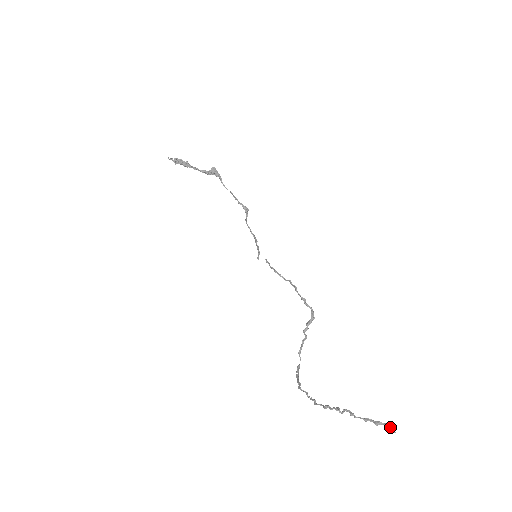
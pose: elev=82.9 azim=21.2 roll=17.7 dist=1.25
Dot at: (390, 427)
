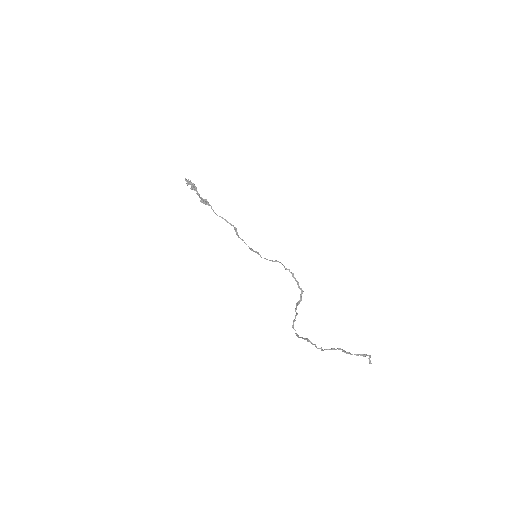
Dot at: (369, 360)
